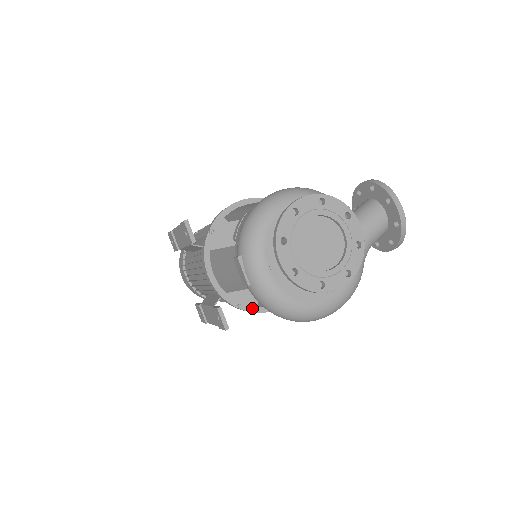
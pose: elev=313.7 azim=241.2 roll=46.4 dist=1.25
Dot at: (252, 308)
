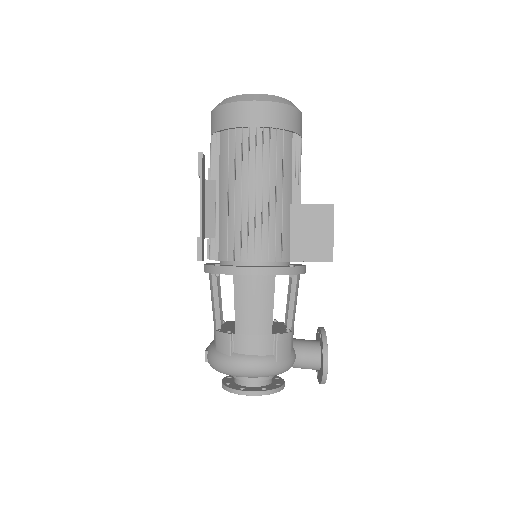
Dot at: occluded
